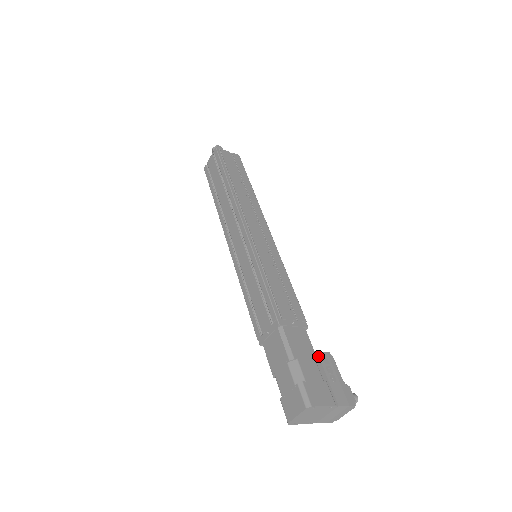
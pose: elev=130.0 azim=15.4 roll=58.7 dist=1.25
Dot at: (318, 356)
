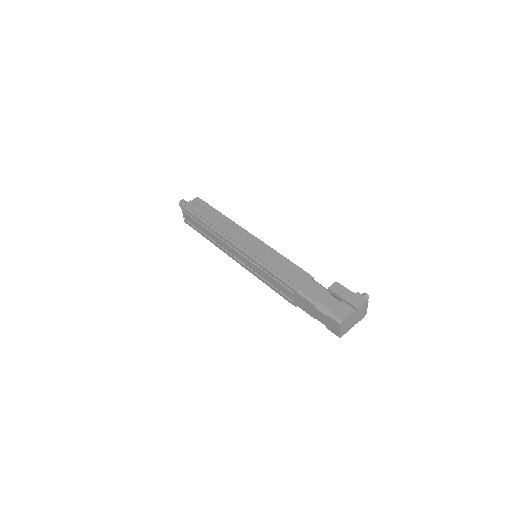
Dot at: (329, 290)
